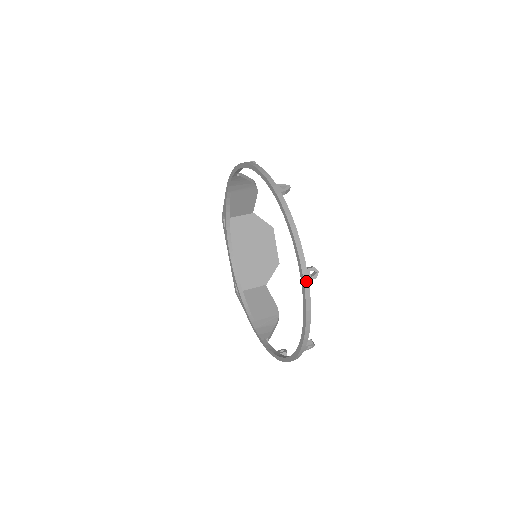
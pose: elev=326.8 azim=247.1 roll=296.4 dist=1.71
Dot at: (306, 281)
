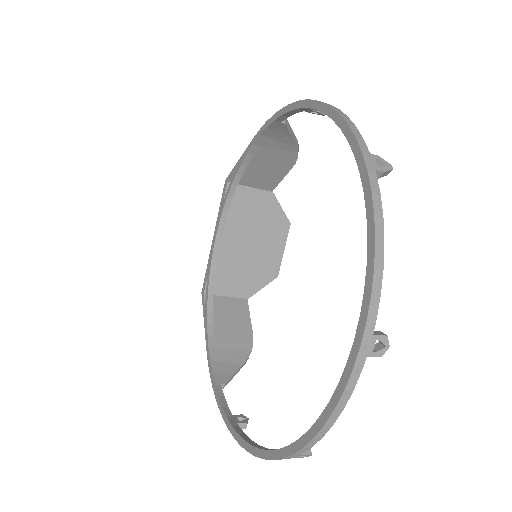
Dot at: (362, 356)
